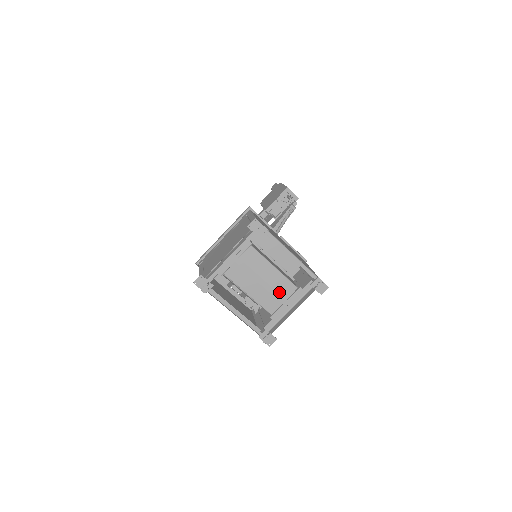
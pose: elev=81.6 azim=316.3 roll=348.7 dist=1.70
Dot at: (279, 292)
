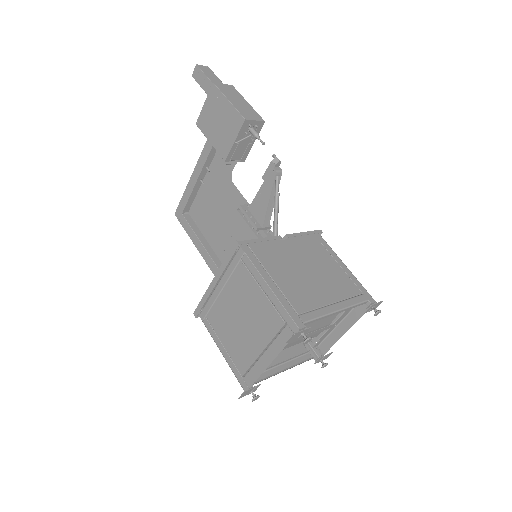
Dot at: (323, 324)
